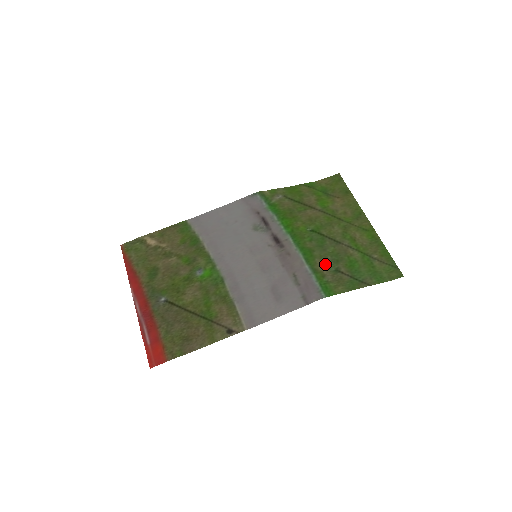
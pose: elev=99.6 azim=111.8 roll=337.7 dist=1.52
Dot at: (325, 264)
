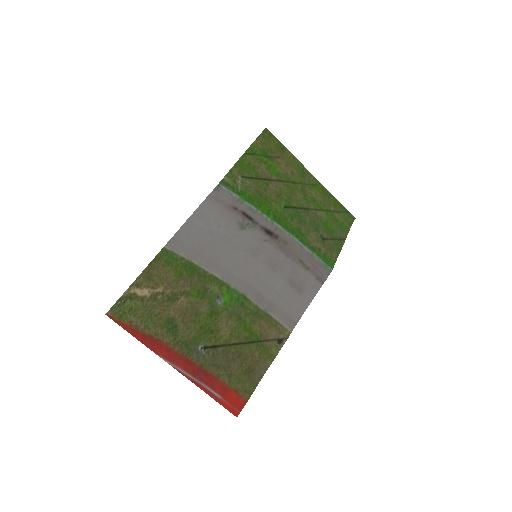
Dot at: (314, 238)
